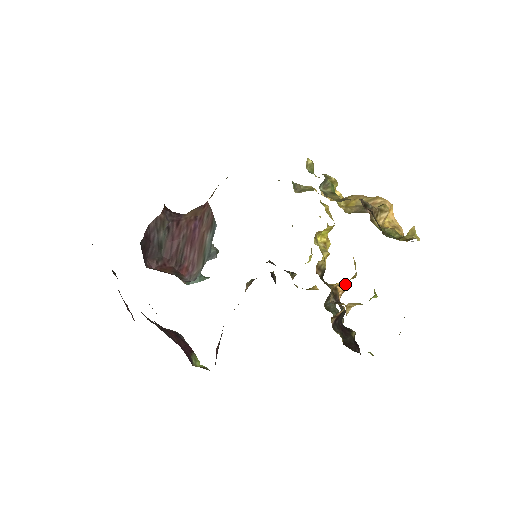
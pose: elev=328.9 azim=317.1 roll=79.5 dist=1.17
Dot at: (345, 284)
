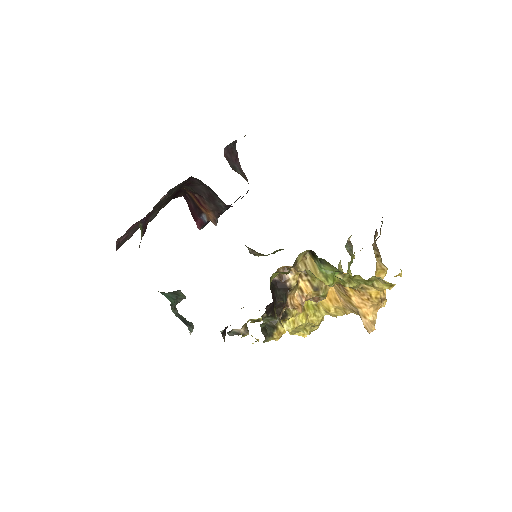
Dot at: (301, 305)
